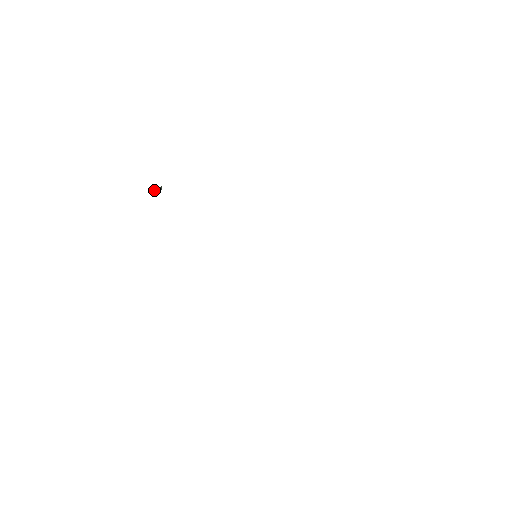
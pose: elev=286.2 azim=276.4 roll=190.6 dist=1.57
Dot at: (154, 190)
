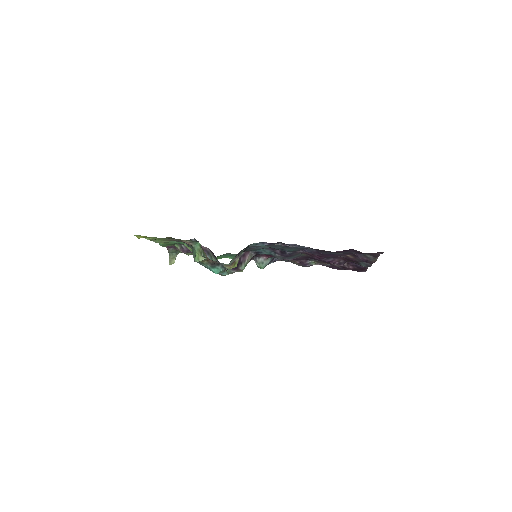
Dot at: (170, 256)
